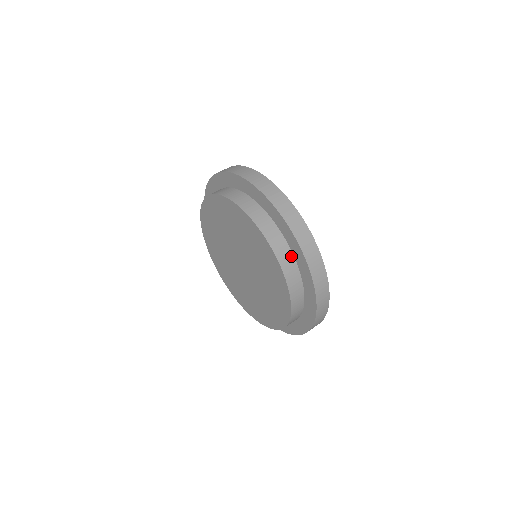
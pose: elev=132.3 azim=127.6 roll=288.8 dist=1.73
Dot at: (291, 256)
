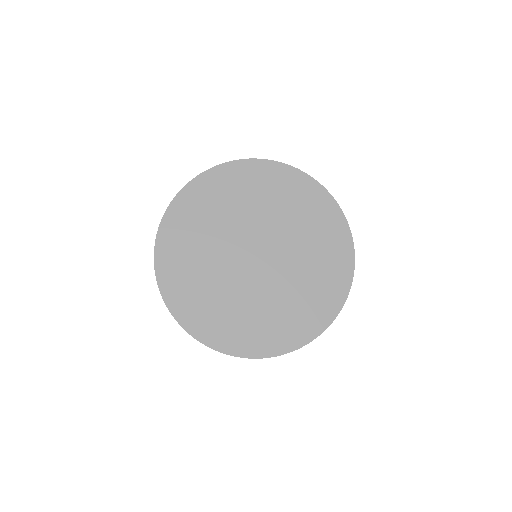
Dot at: occluded
